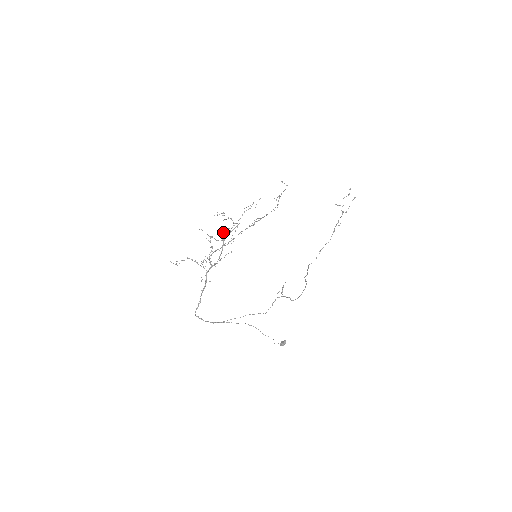
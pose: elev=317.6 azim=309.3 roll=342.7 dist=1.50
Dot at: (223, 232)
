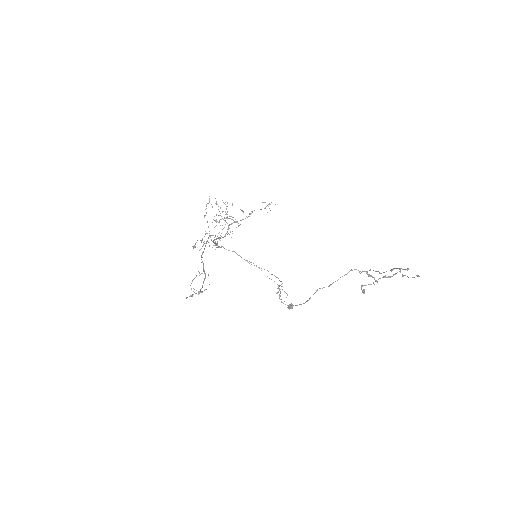
Dot at: (201, 242)
